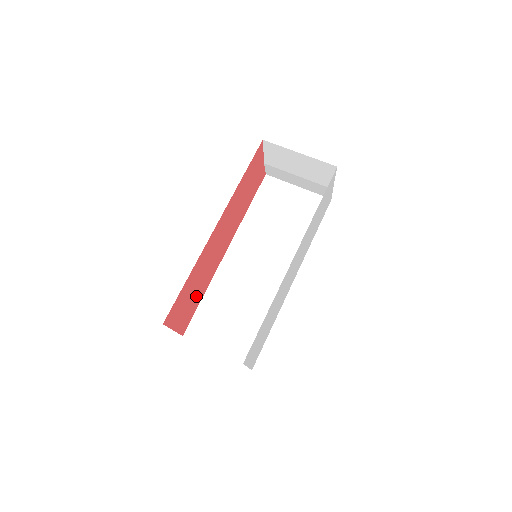
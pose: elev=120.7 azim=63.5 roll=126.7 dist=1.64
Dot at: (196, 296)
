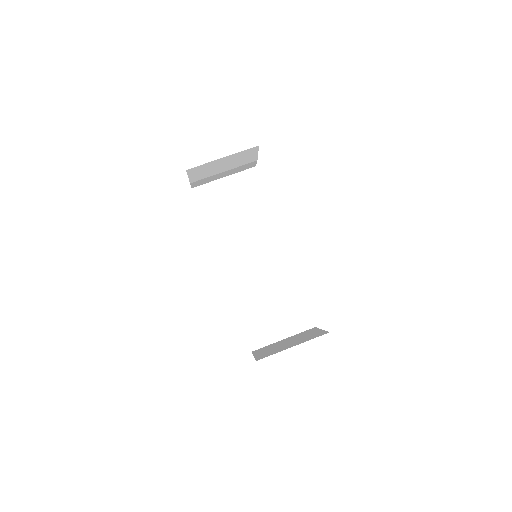
Dot at: occluded
